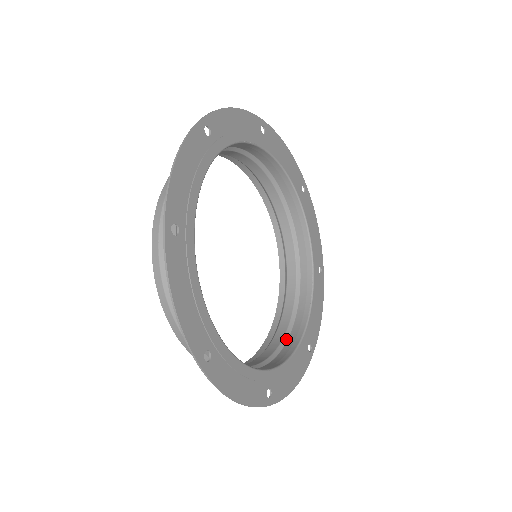
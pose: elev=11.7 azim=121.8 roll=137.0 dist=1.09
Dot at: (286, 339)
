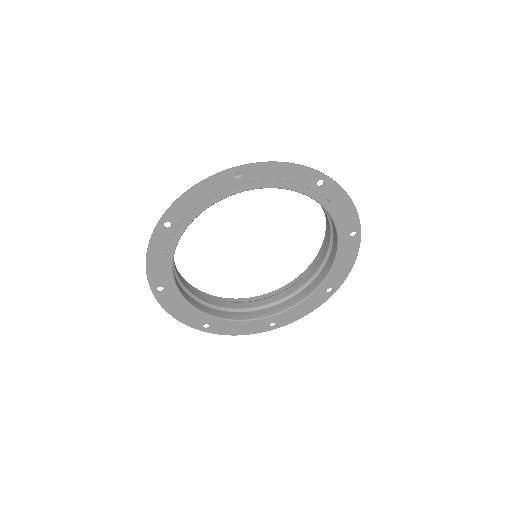
Dot at: (262, 308)
